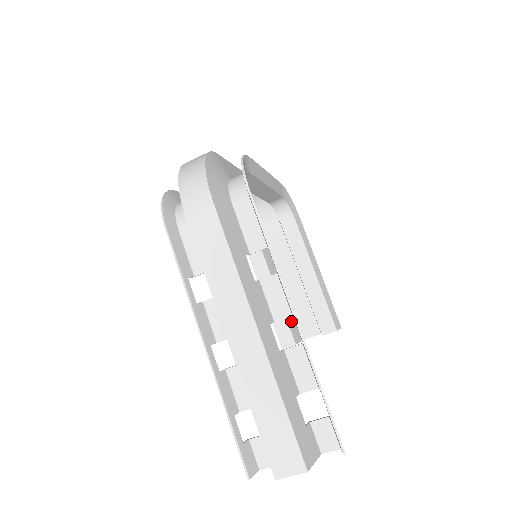
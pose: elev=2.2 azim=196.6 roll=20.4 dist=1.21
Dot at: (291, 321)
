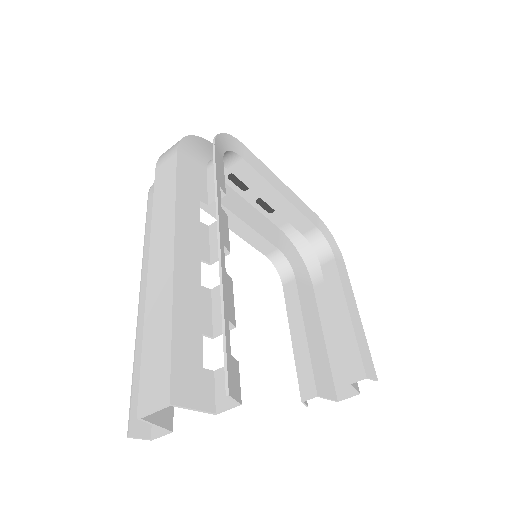
Dot at: (319, 371)
